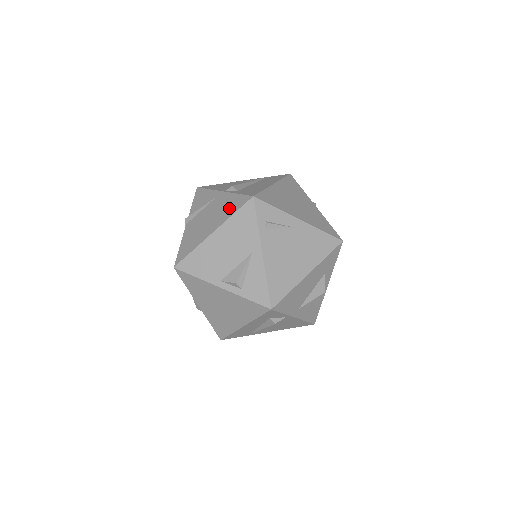
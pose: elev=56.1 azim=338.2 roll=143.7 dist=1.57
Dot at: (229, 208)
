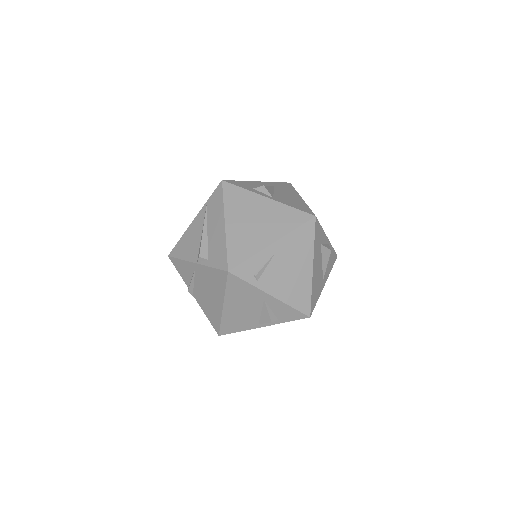
Dot at: (217, 283)
